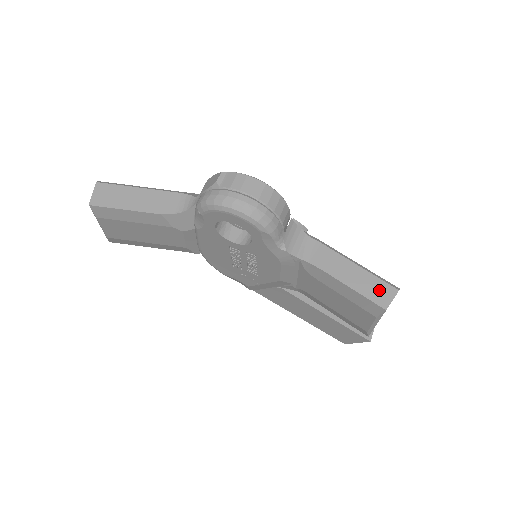
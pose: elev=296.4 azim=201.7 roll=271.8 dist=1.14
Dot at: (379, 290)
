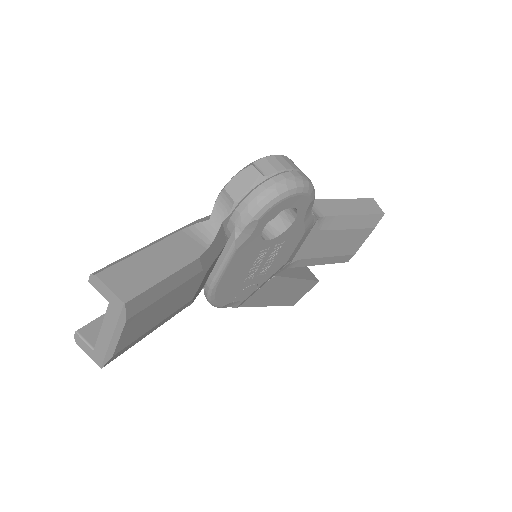
Dot at: (368, 205)
